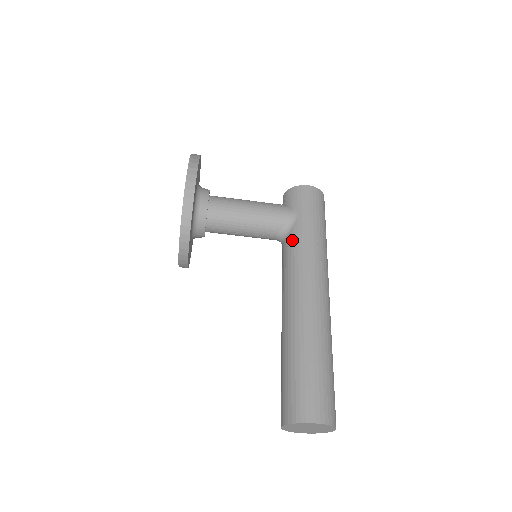
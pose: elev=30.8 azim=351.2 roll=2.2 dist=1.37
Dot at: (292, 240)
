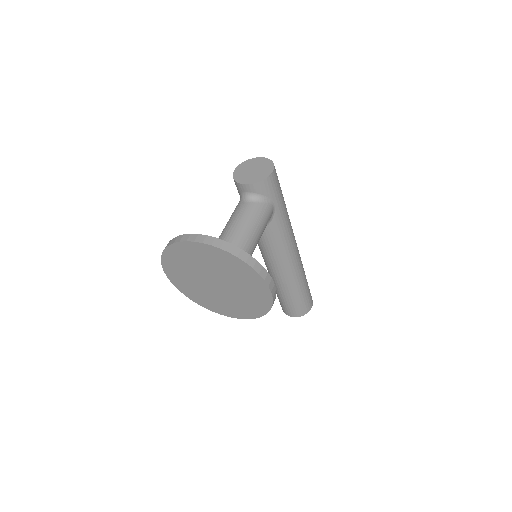
Dot at: (276, 228)
